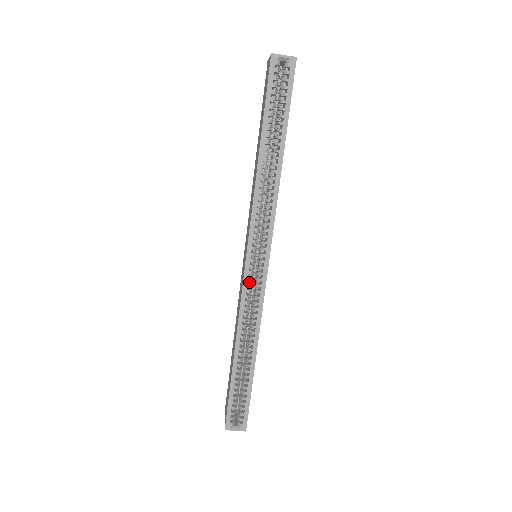
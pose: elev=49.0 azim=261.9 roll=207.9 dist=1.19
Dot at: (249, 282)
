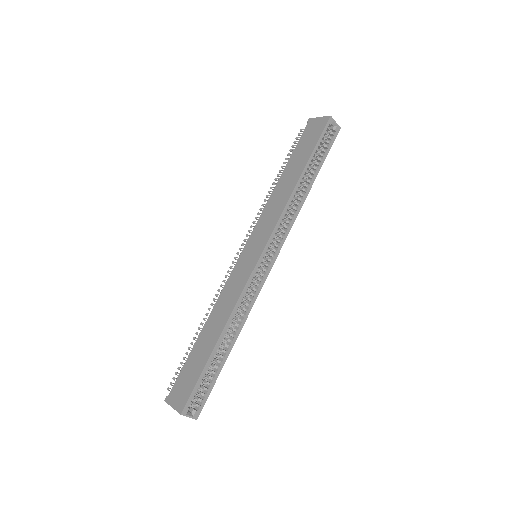
Dot at: (253, 274)
